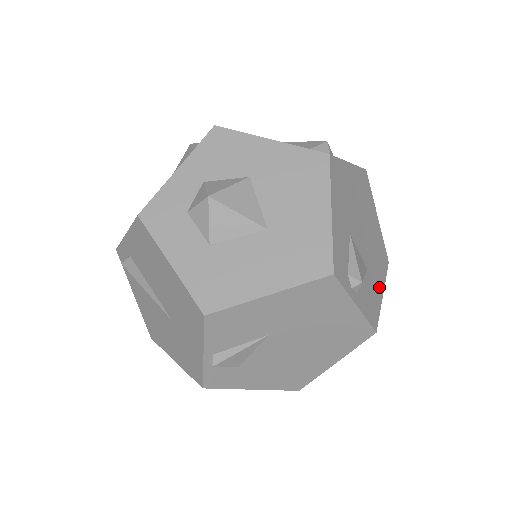
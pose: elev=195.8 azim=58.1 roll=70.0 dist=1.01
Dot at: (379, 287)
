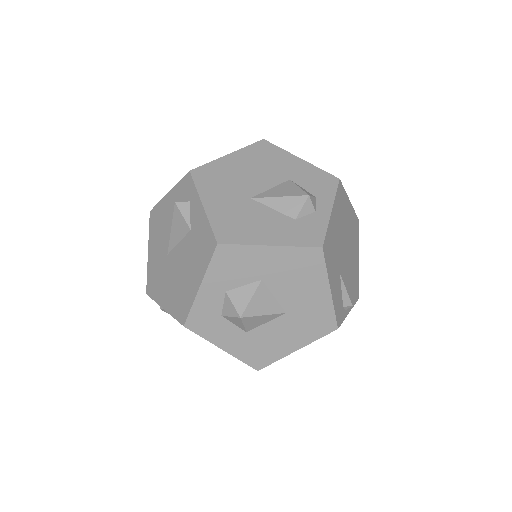
Dot at: (356, 261)
